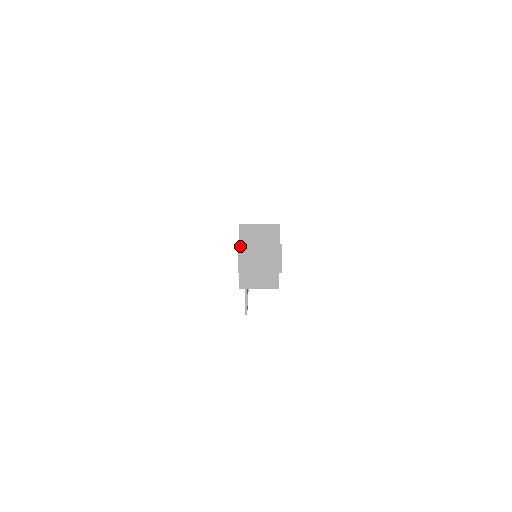
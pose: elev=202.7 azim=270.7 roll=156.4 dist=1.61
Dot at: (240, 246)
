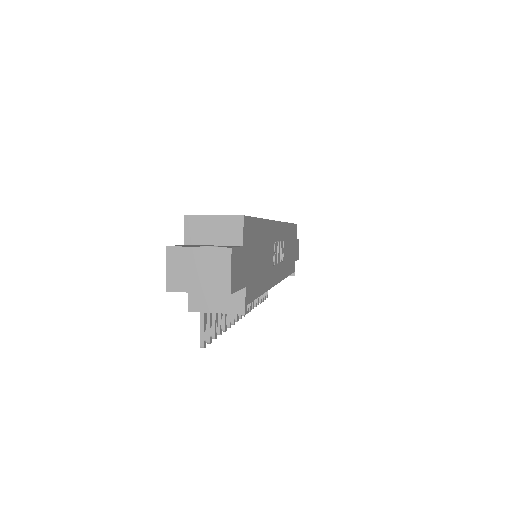
Dot at: (168, 250)
